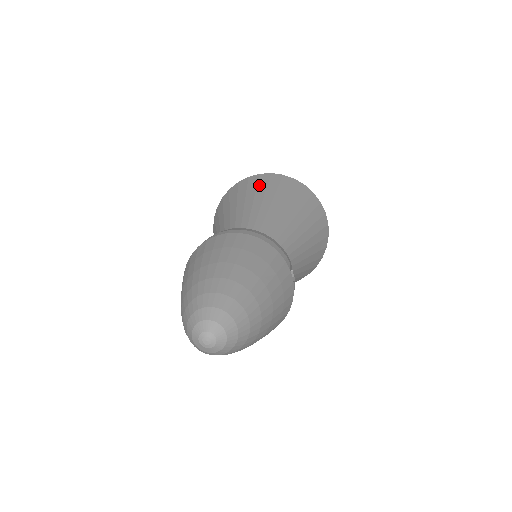
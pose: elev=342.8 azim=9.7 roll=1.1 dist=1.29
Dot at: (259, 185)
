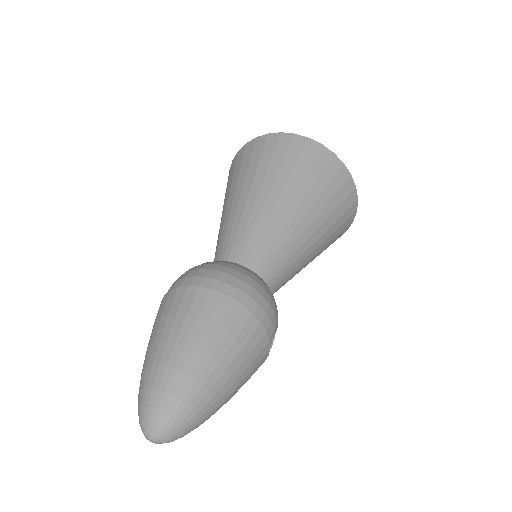
Dot at: (299, 163)
